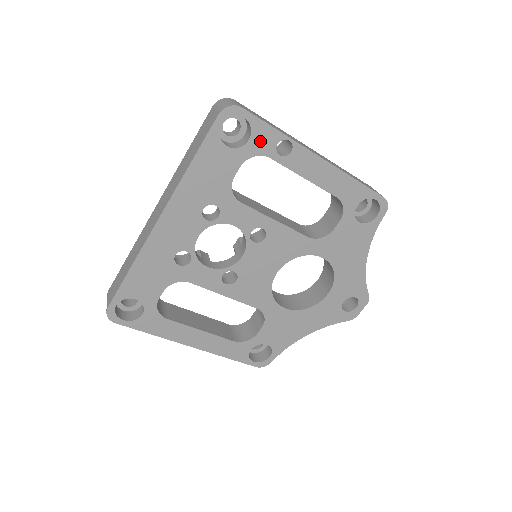
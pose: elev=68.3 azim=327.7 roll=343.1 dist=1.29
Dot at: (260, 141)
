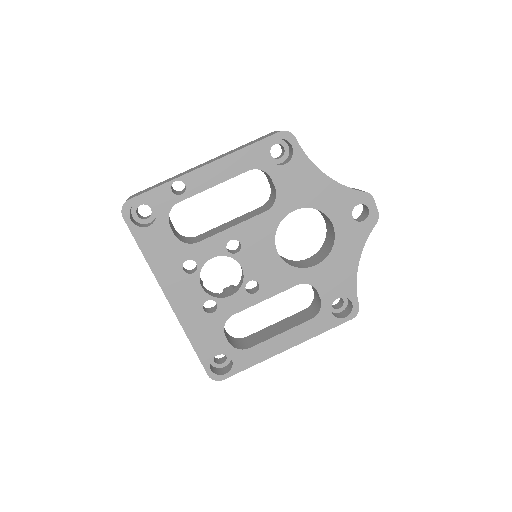
Dot at: (161, 202)
